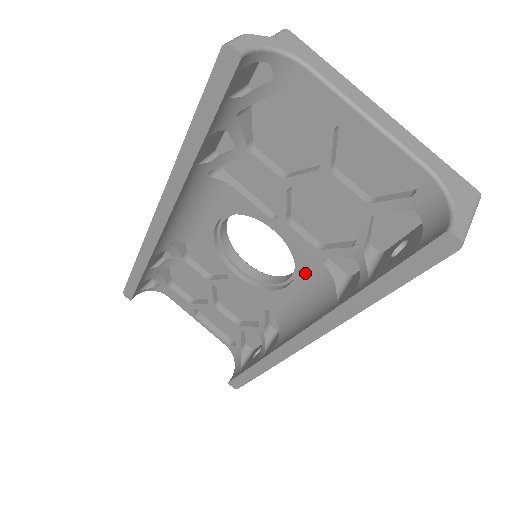
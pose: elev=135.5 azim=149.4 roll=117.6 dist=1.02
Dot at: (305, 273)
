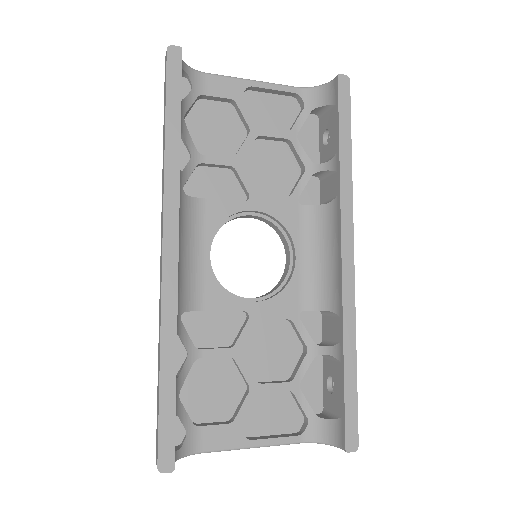
Dot at: (297, 229)
